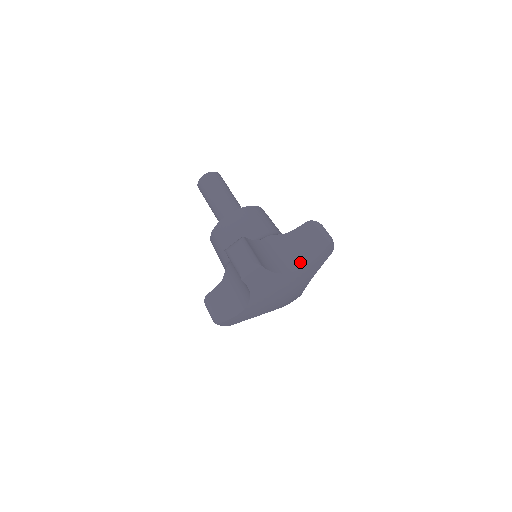
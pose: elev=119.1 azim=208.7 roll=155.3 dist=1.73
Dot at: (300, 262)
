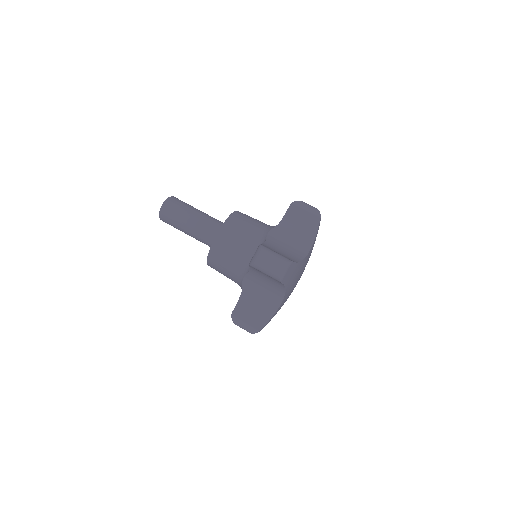
Dot at: (307, 242)
